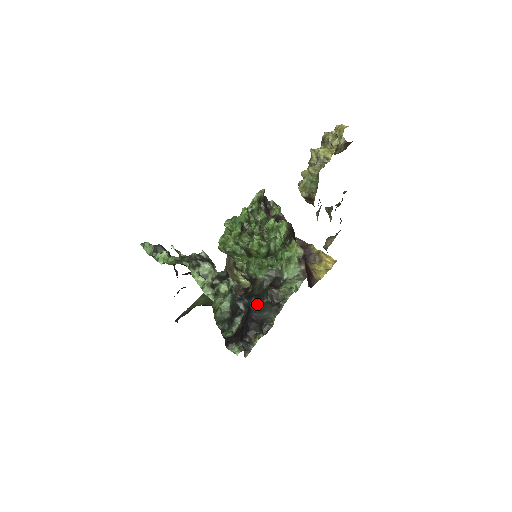
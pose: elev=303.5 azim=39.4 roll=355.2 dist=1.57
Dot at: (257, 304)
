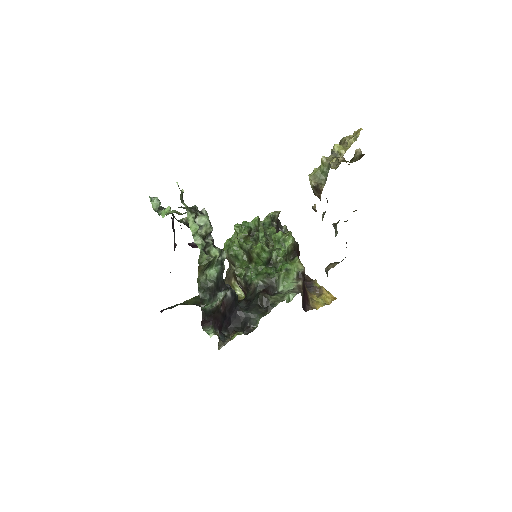
Dot at: (245, 306)
